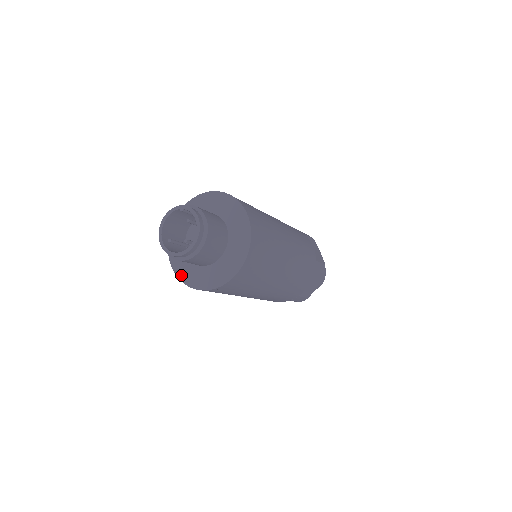
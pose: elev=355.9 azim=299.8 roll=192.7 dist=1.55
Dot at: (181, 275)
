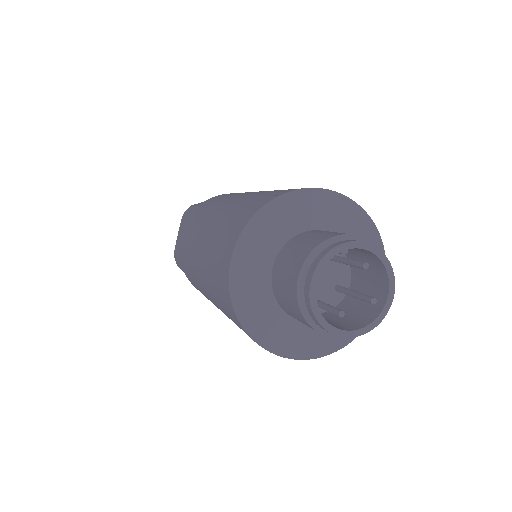
Dot at: (287, 350)
